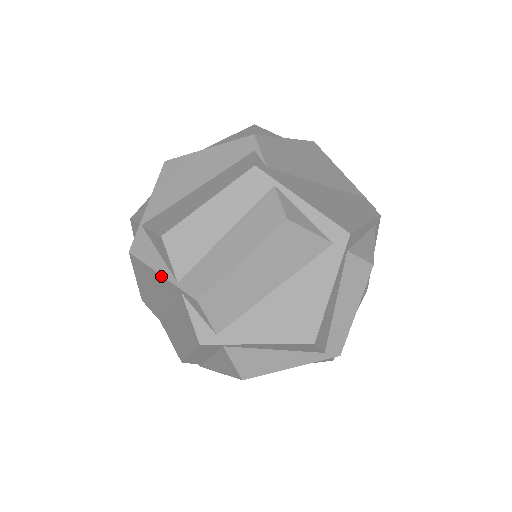
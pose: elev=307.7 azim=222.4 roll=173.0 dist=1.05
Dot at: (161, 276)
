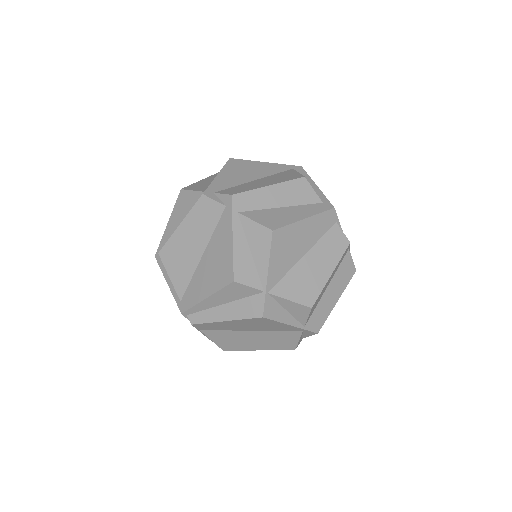
Dot at: (291, 326)
